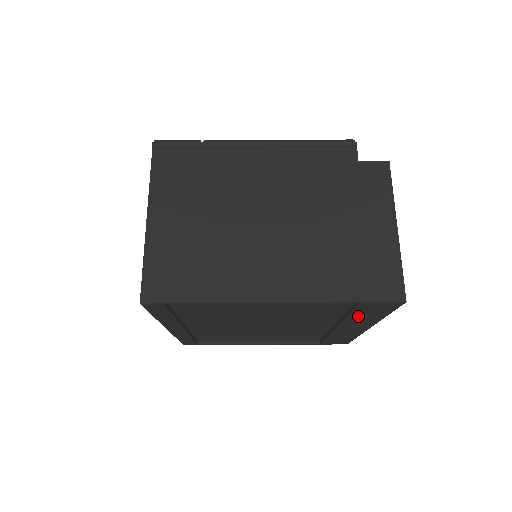
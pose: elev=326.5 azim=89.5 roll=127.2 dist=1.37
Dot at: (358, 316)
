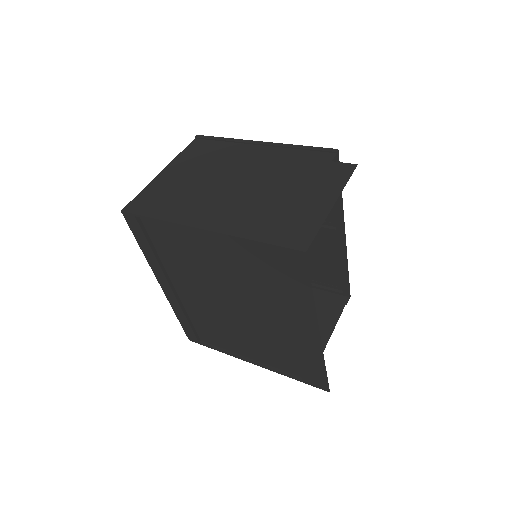
Dot at: (288, 288)
